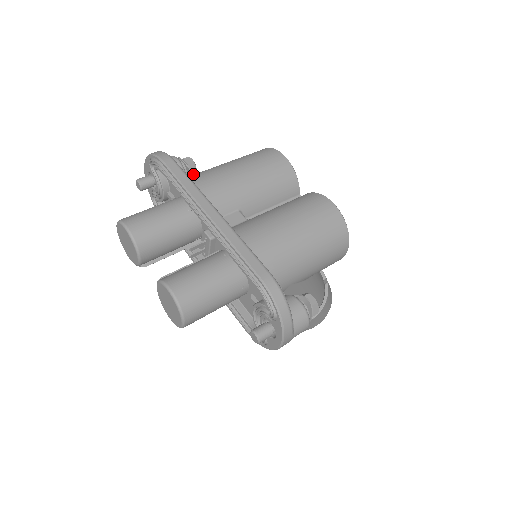
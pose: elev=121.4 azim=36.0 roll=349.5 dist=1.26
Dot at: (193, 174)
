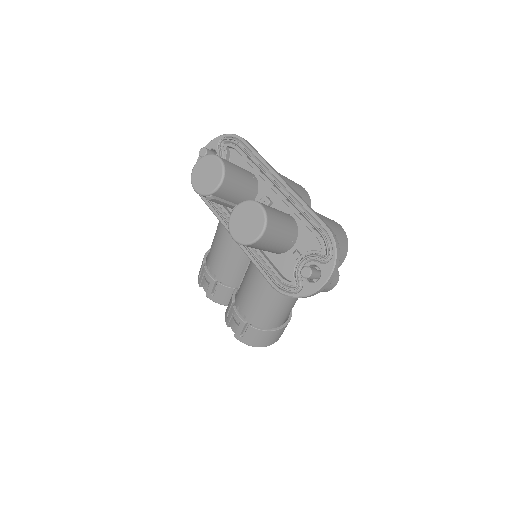
Dot at: occluded
